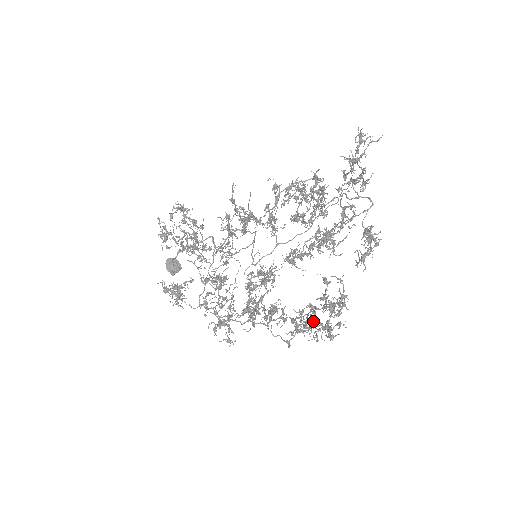
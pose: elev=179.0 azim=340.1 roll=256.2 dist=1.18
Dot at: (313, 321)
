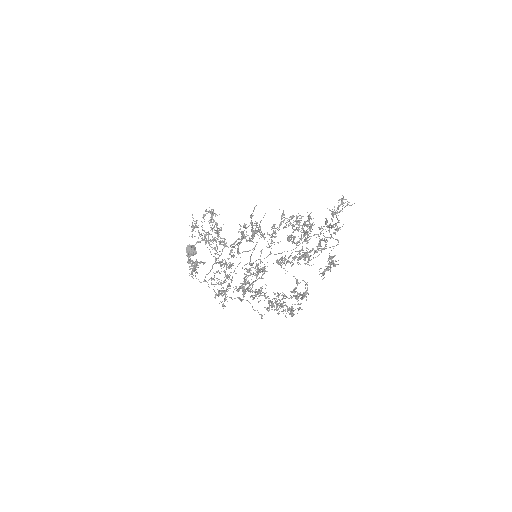
Dot at: (282, 305)
